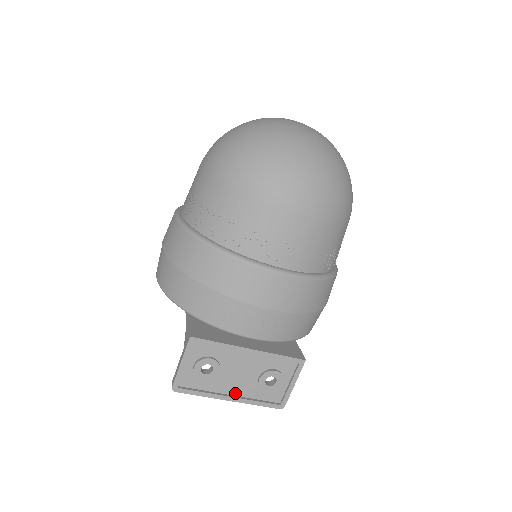
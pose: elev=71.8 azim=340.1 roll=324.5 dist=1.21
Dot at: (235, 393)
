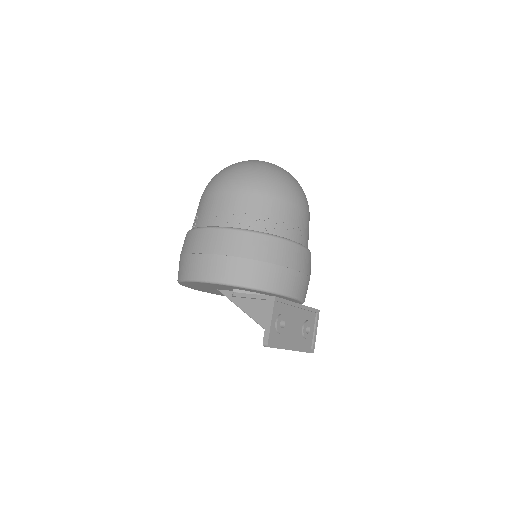
Dot at: (293, 344)
